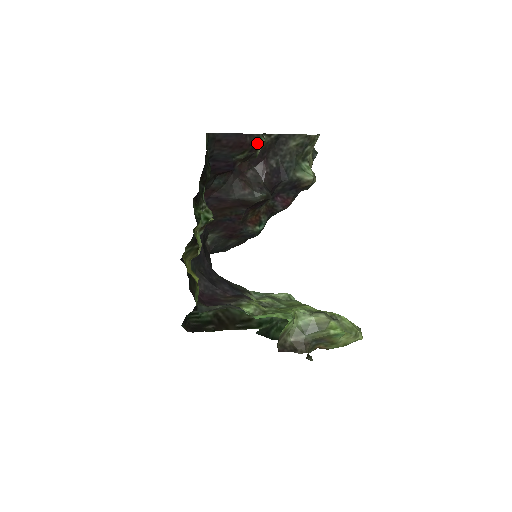
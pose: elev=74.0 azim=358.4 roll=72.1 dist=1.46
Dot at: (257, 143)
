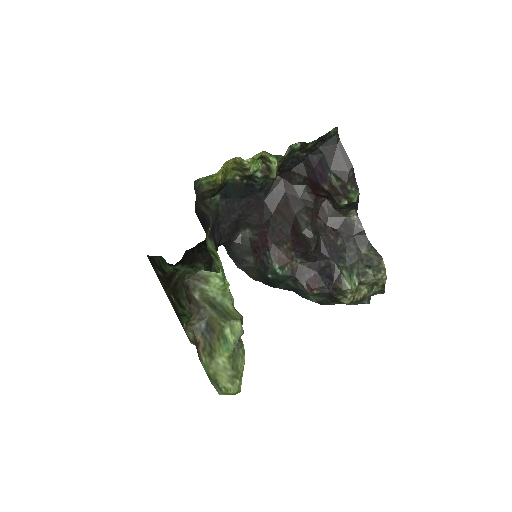
Dot at: (351, 189)
